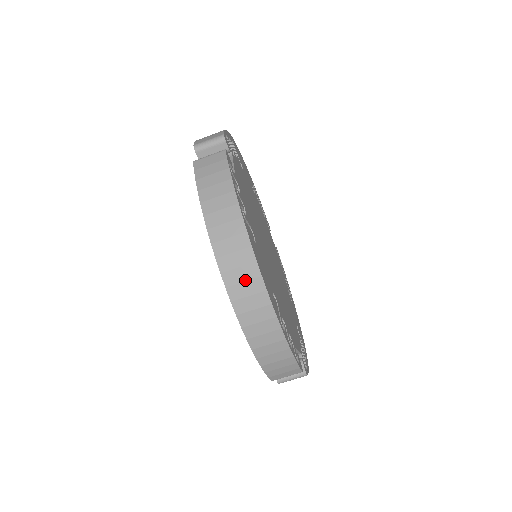
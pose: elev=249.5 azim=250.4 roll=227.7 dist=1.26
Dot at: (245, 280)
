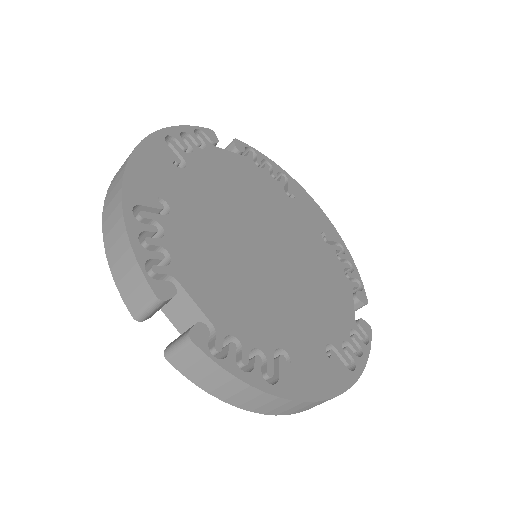
Dot at: (312, 406)
